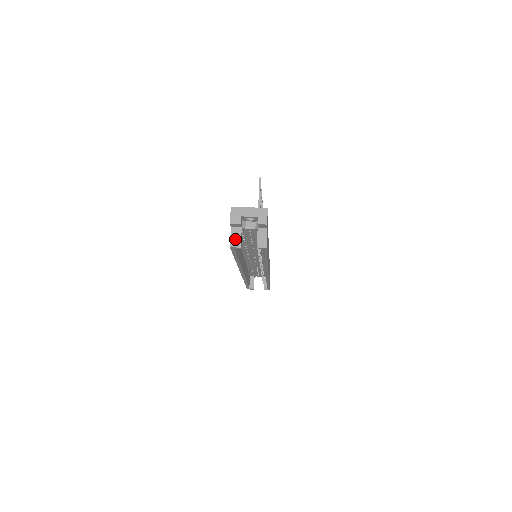
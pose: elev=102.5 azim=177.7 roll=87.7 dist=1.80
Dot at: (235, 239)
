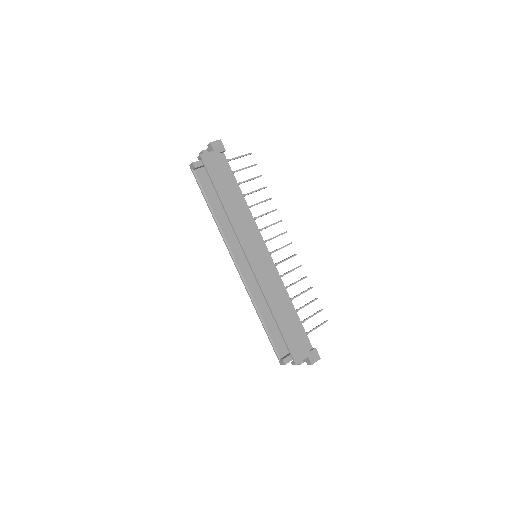
Dot at: occluded
